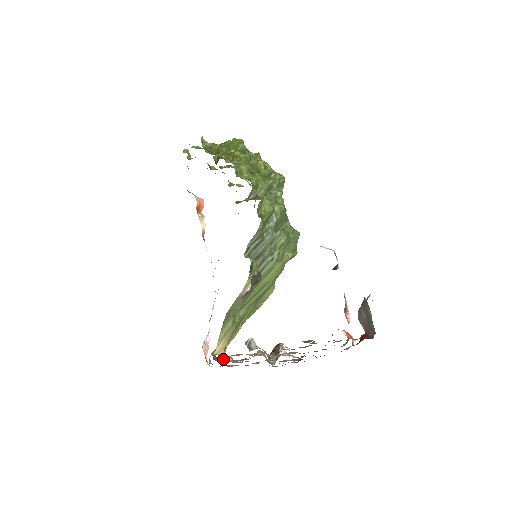
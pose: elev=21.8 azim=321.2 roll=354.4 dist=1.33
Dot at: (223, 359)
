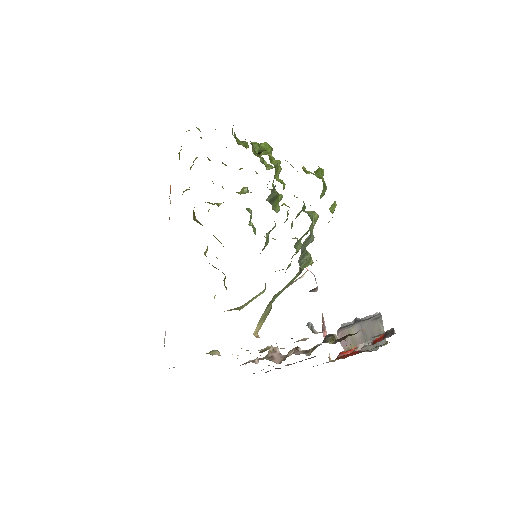
Dot at: occluded
